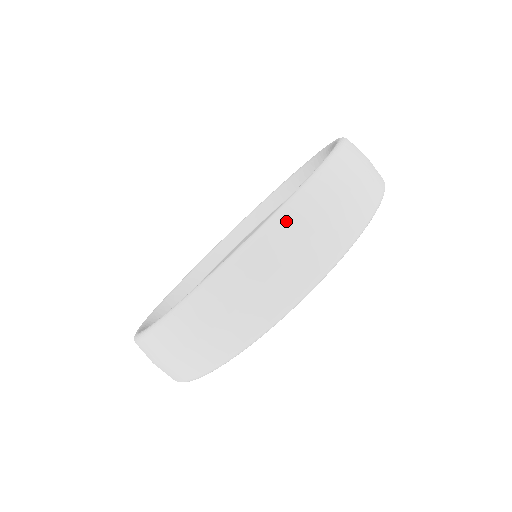
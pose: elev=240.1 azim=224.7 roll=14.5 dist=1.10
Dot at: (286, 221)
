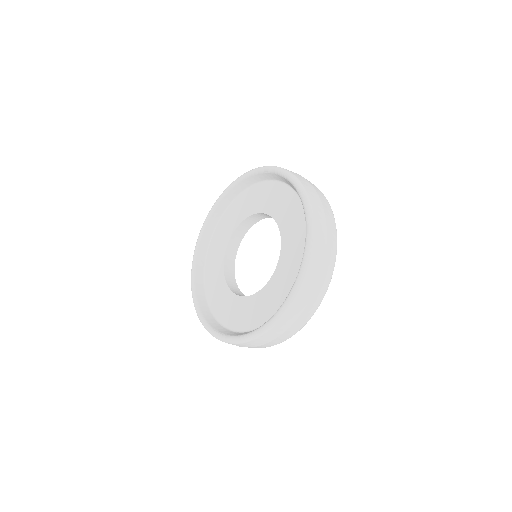
Dot at: (304, 185)
